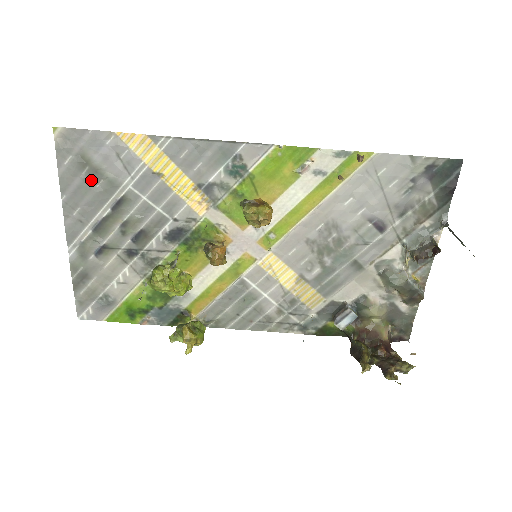
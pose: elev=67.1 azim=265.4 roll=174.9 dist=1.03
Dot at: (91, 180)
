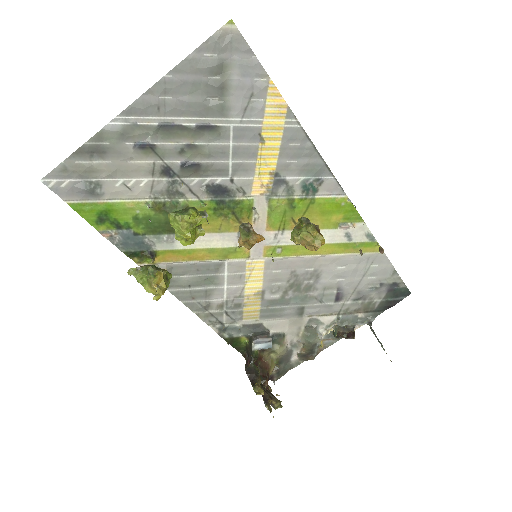
Dot at: (209, 89)
